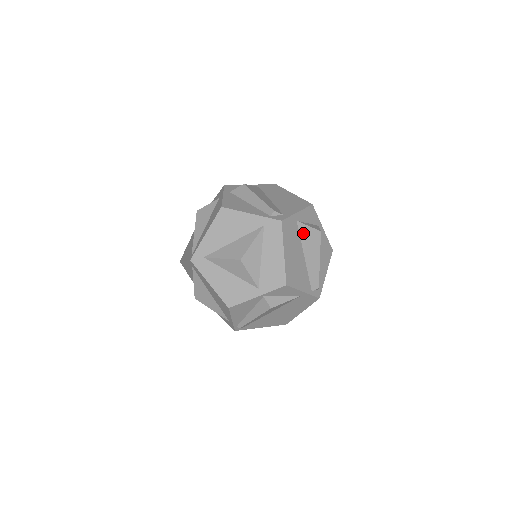
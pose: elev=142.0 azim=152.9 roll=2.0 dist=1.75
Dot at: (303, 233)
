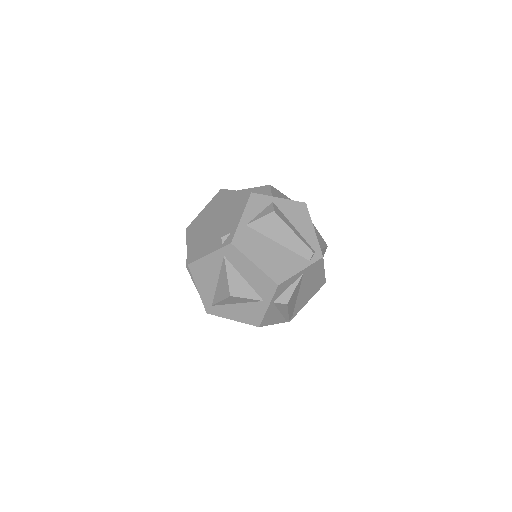
Dot at: (260, 228)
